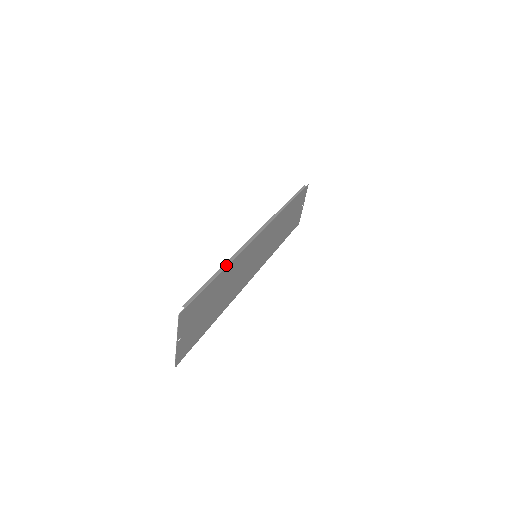
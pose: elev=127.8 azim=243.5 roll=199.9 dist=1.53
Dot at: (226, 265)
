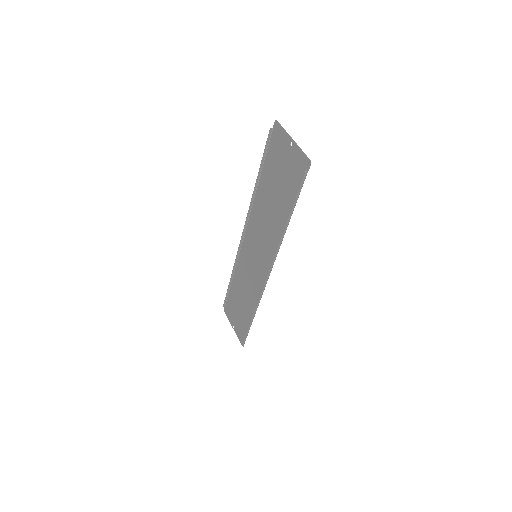
Dot at: (256, 187)
